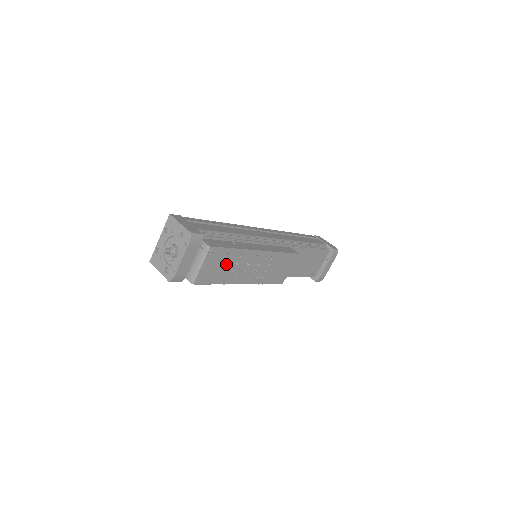
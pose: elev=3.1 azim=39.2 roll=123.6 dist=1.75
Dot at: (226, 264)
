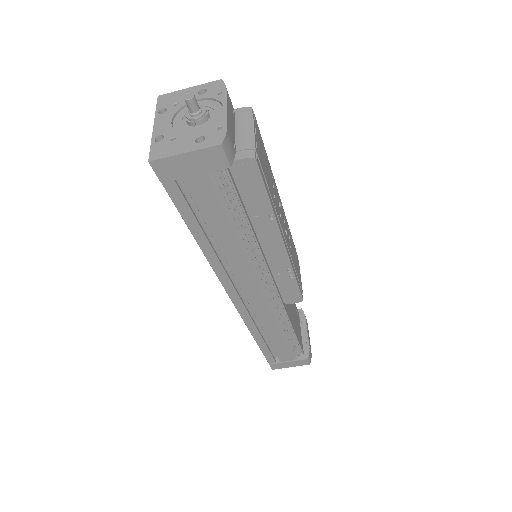
Dot at: (267, 170)
